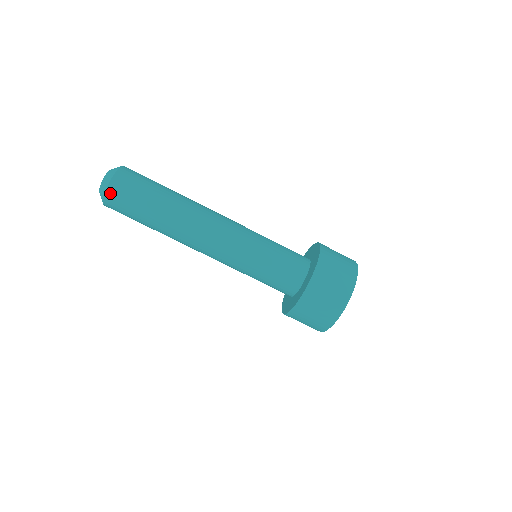
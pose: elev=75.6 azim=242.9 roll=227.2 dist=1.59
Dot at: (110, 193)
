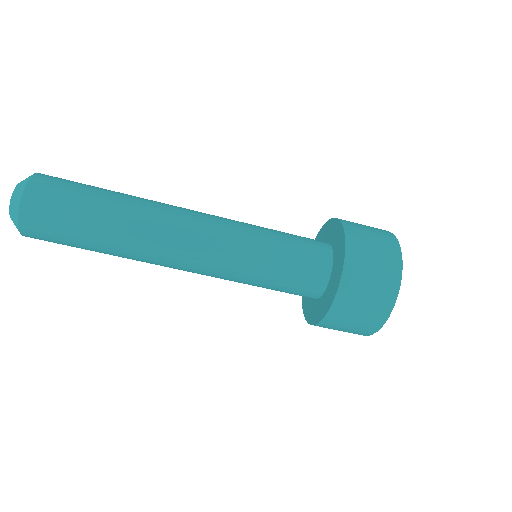
Dot at: occluded
